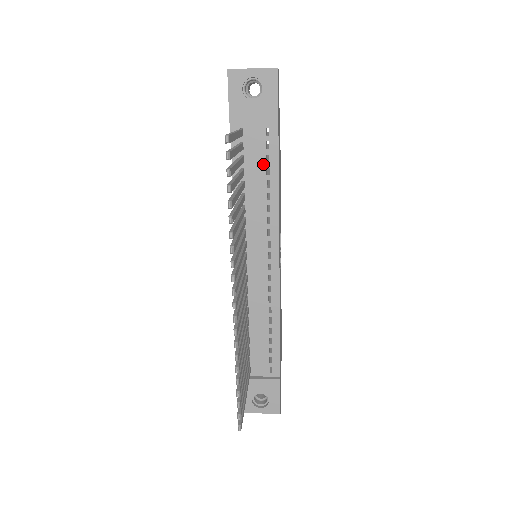
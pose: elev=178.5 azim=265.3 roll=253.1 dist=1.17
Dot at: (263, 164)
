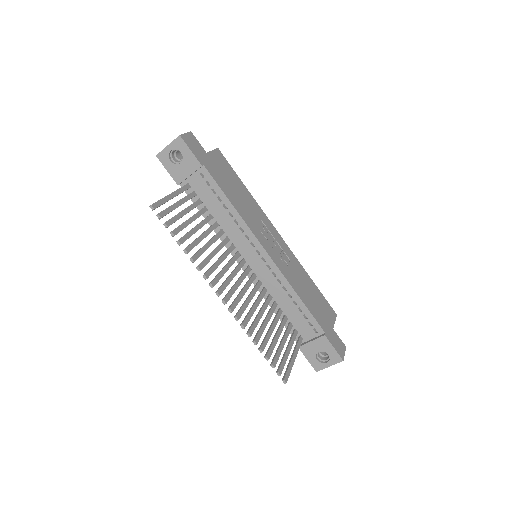
Dot at: (214, 196)
